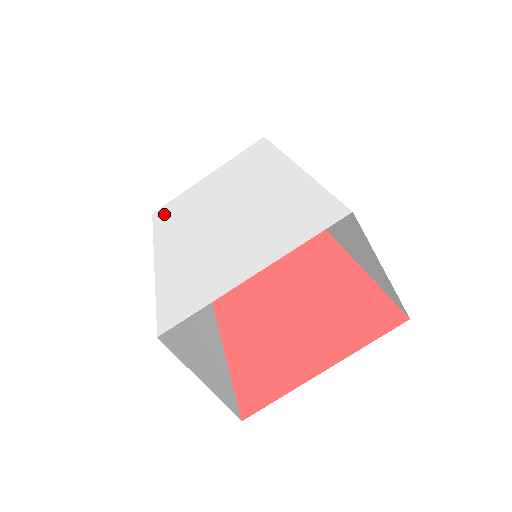
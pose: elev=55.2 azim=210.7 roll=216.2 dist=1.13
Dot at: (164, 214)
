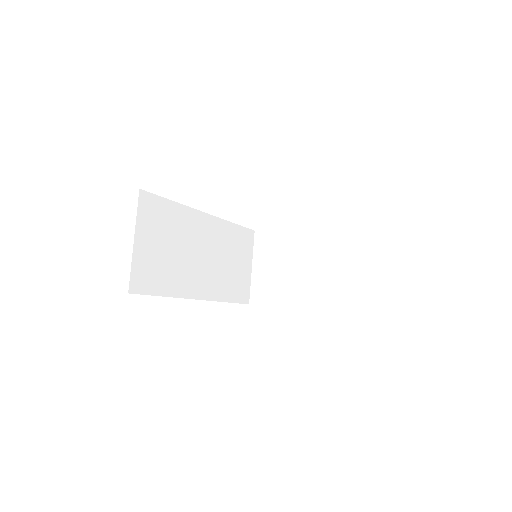
Dot at: occluded
